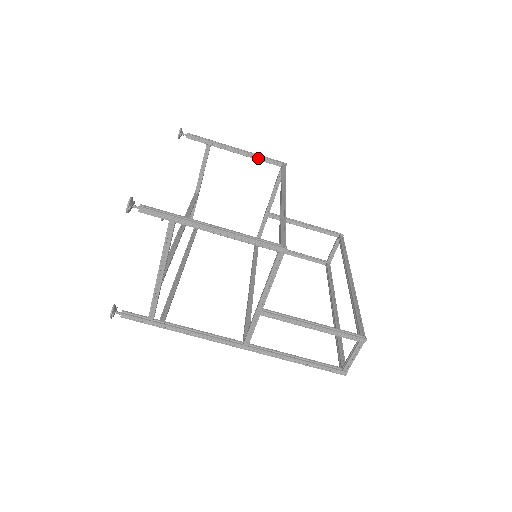
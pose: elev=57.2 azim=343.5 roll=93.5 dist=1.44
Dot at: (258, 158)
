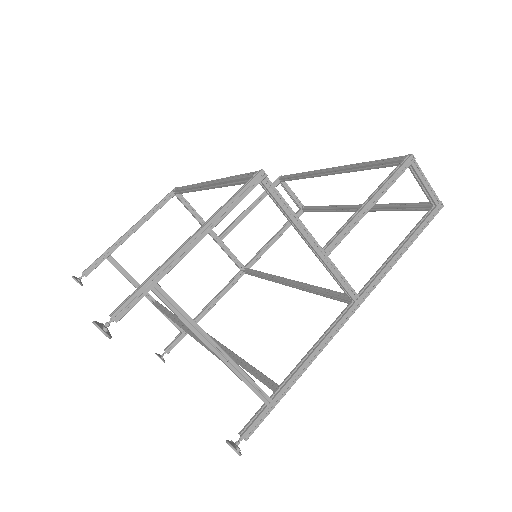
Dot at: (152, 213)
